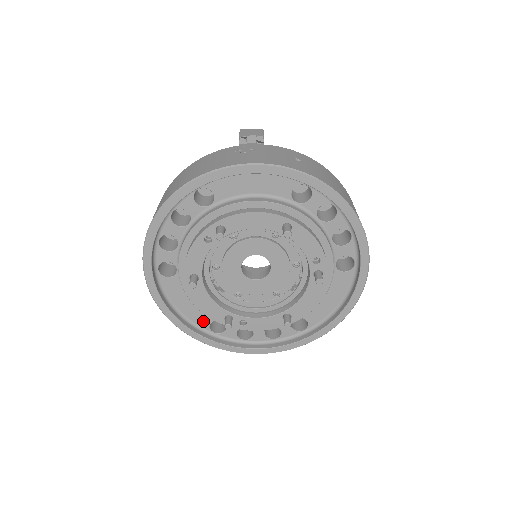
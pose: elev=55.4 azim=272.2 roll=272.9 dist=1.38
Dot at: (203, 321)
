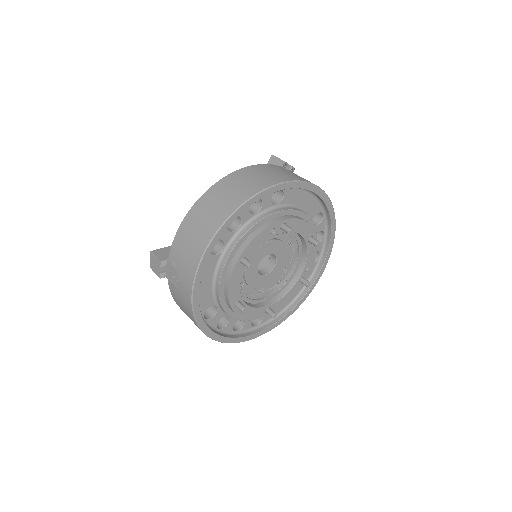
Dot at: (205, 304)
